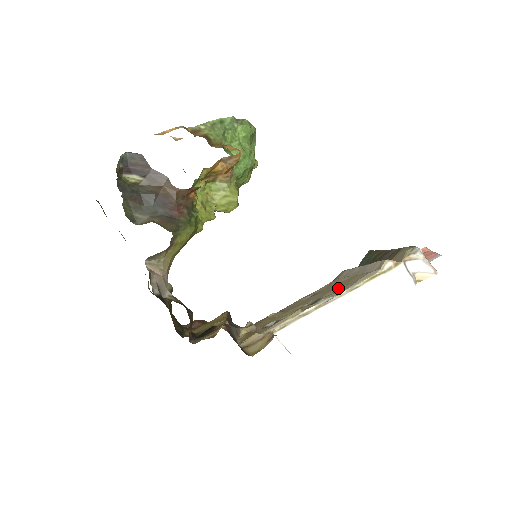
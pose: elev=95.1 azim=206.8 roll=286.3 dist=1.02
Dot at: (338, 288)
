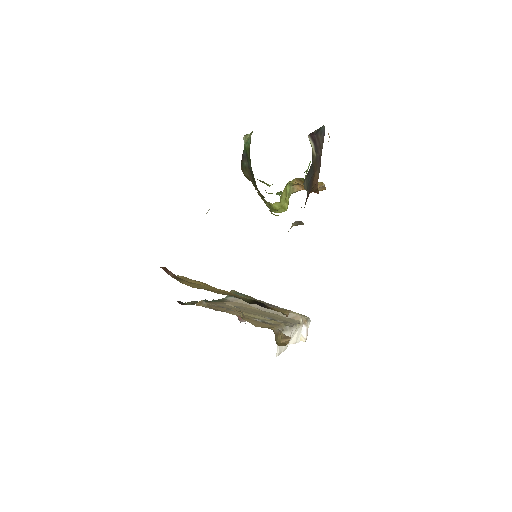
Dot at: (275, 317)
